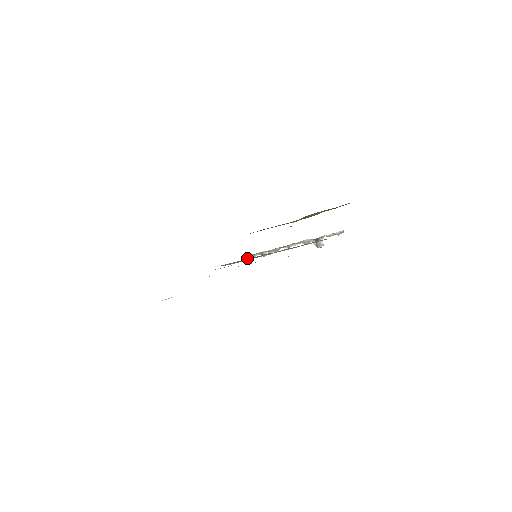
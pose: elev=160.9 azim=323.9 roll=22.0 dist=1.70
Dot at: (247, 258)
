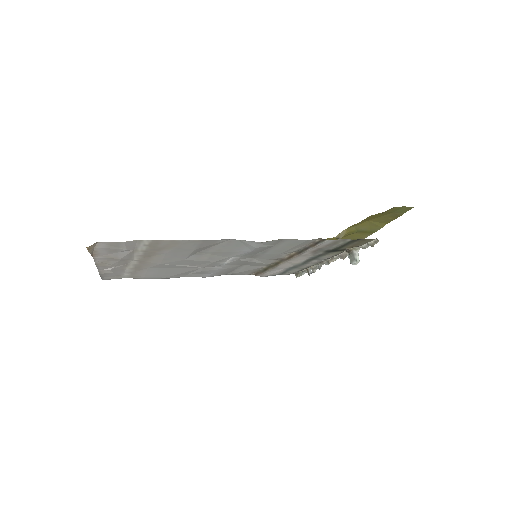
Dot at: (297, 276)
